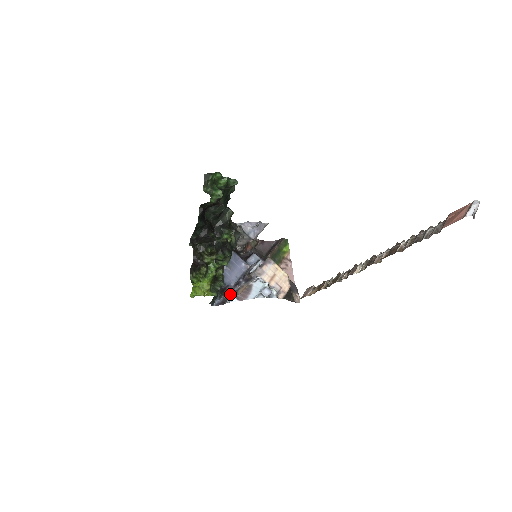
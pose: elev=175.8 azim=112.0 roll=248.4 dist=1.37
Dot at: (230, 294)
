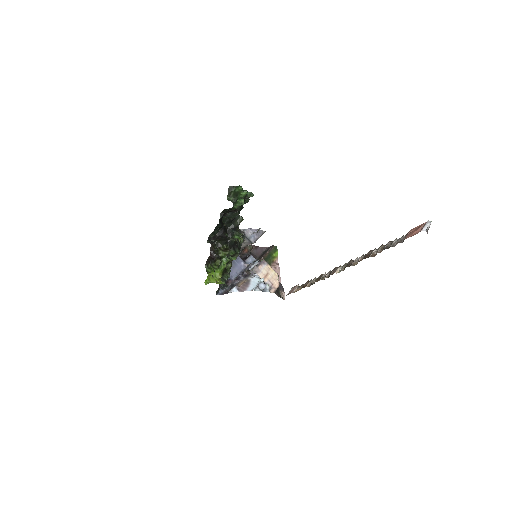
Dot at: (232, 286)
